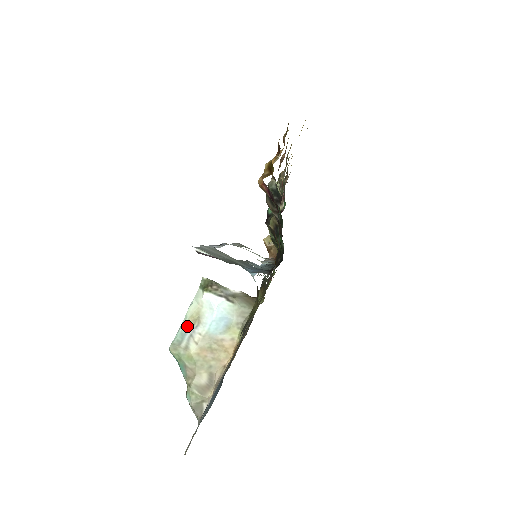
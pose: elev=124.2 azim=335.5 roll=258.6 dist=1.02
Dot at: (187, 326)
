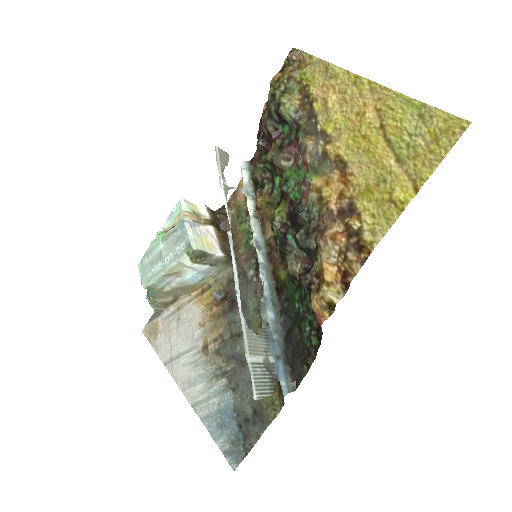
Dot at: (166, 276)
